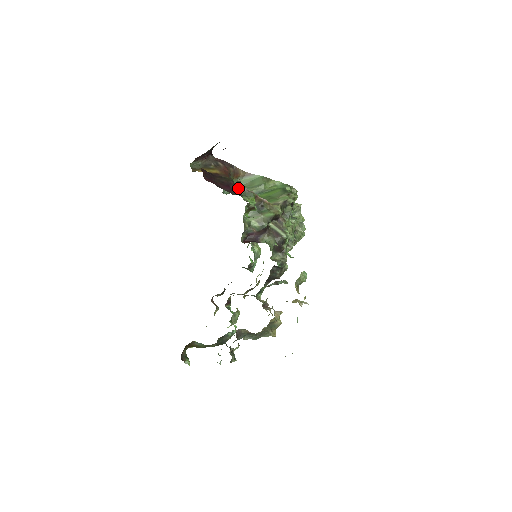
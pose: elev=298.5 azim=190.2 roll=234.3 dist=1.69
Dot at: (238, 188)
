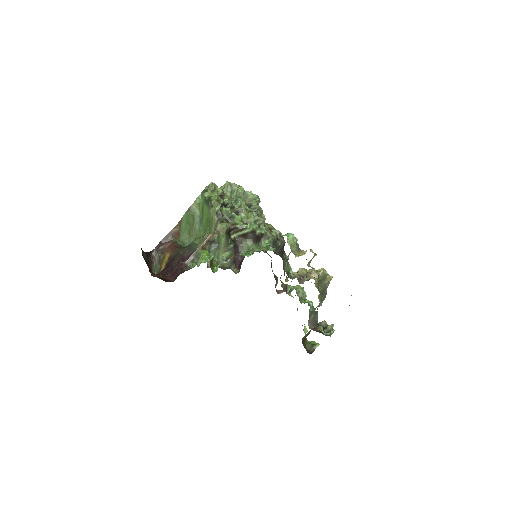
Dot at: (188, 265)
